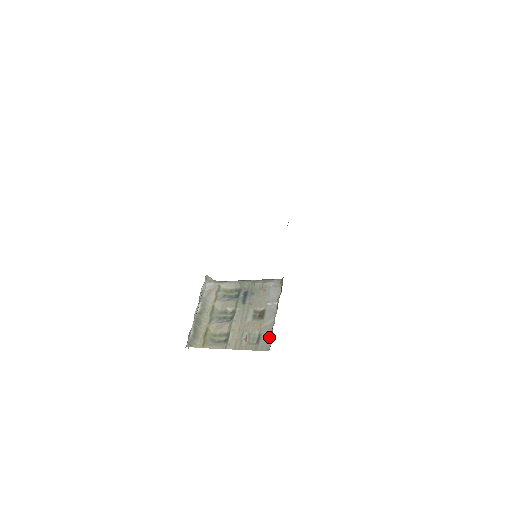
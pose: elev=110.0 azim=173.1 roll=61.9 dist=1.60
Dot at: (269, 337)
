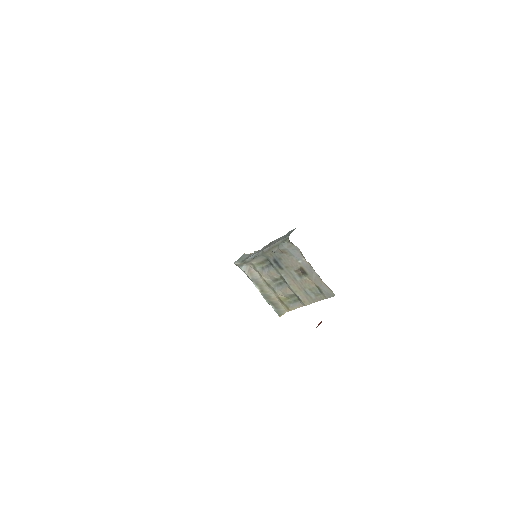
Dot at: (325, 286)
